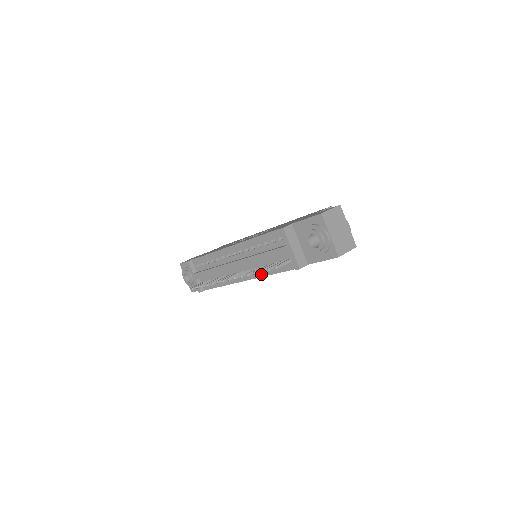
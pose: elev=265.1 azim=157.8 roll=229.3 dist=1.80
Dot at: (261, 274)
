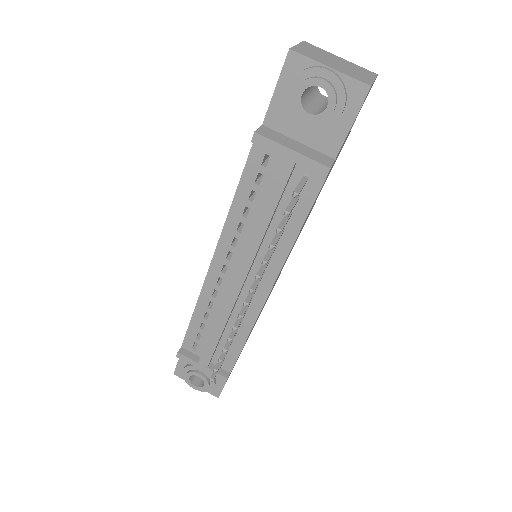
Dot at: (282, 255)
